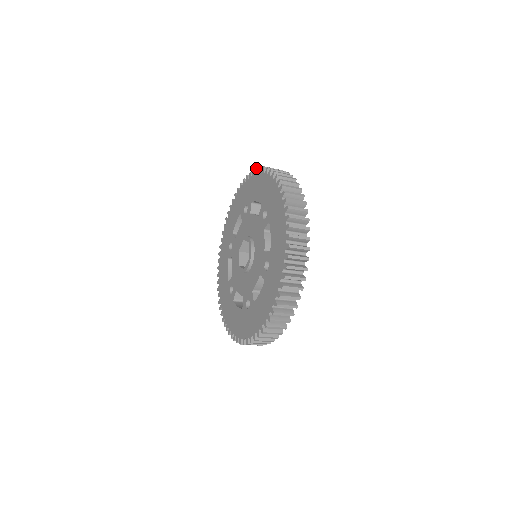
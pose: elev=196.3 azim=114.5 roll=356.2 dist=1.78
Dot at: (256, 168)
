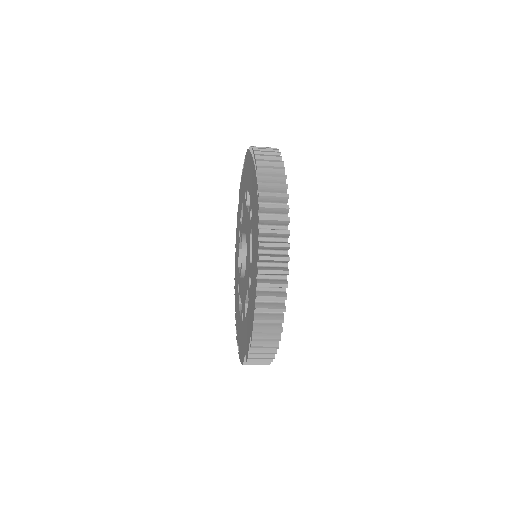
Dot at: occluded
